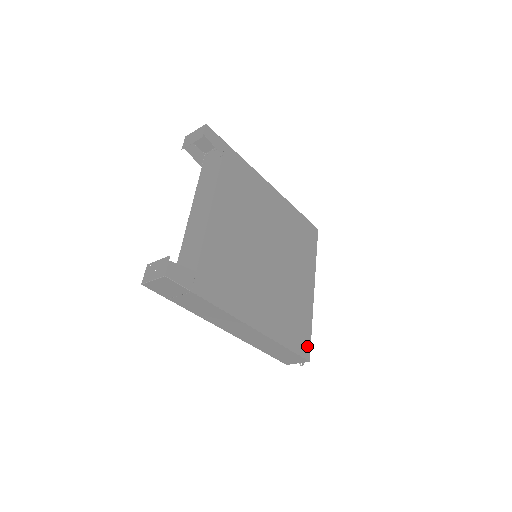
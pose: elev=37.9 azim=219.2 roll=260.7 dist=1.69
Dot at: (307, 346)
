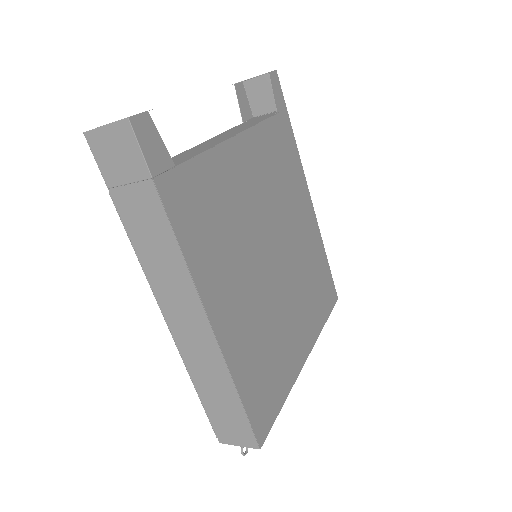
Dot at: (267, 423)
